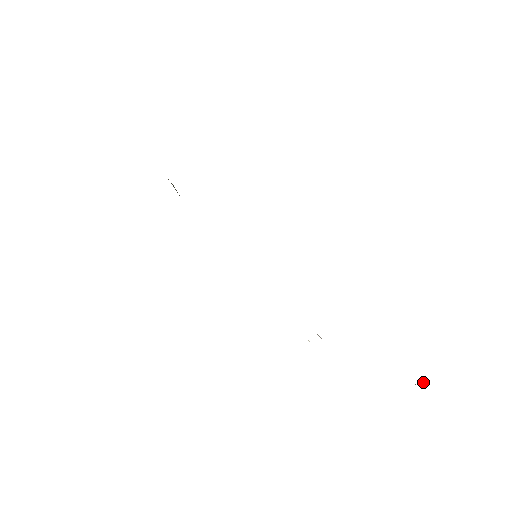
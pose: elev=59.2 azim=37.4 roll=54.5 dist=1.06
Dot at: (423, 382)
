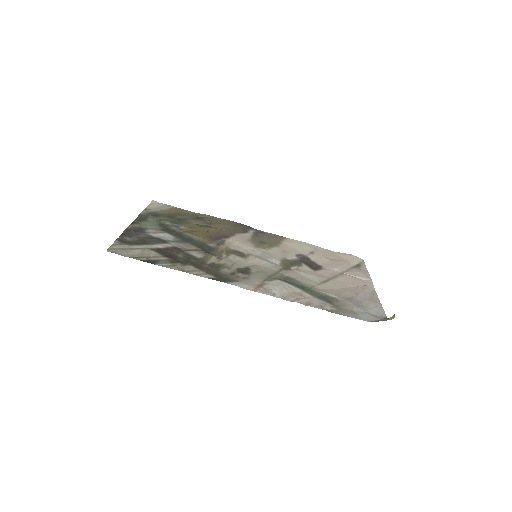
Dot at: (390, 318)
